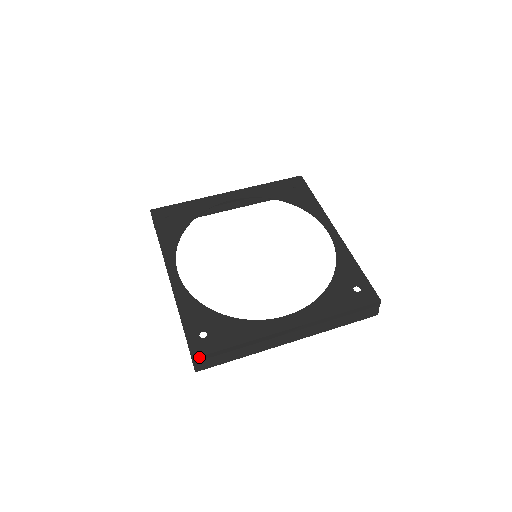
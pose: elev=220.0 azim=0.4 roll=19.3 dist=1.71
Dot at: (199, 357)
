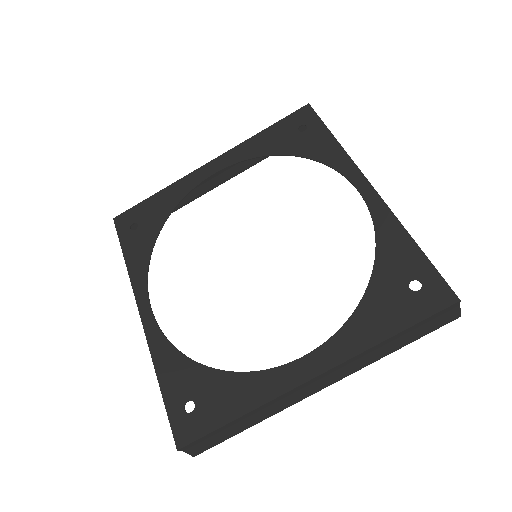
Dot at: (187, 445)
